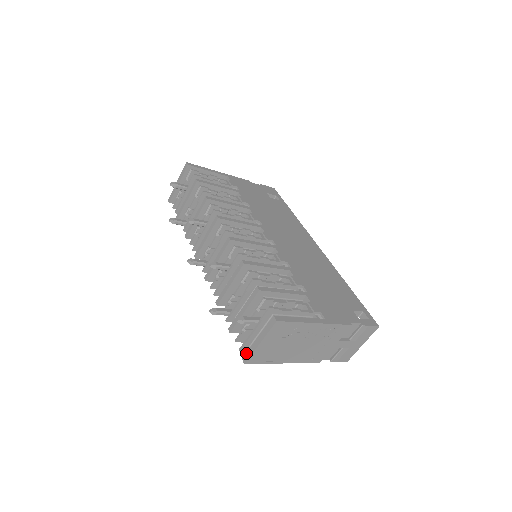
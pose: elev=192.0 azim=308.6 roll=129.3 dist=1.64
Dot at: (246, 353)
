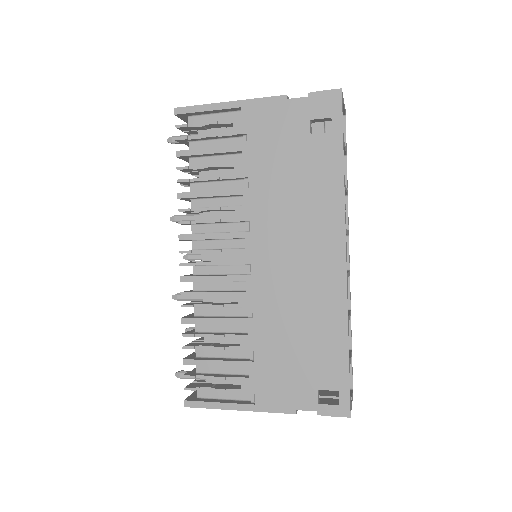
Dot at: occluded
